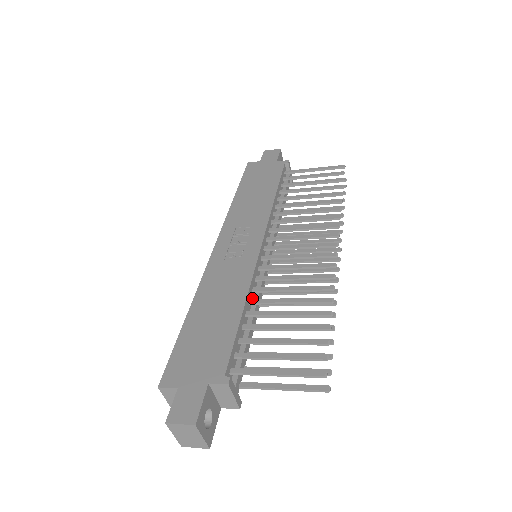
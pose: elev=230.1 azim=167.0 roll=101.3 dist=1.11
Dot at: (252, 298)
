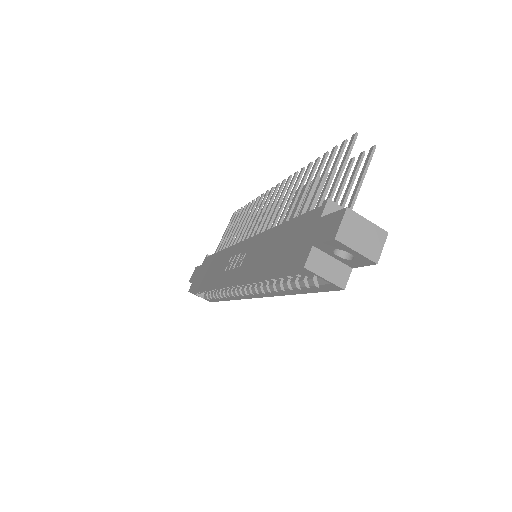
Dot at: occluded
